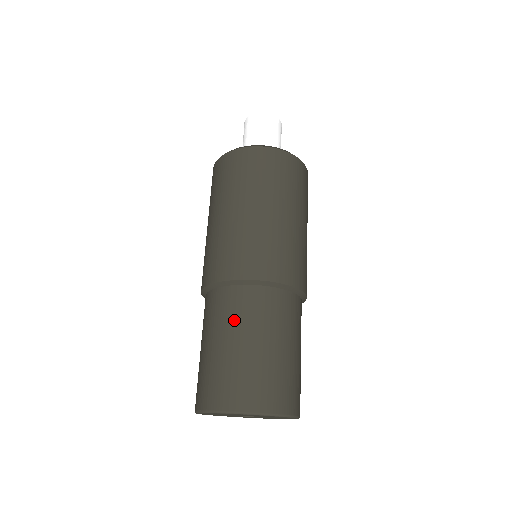
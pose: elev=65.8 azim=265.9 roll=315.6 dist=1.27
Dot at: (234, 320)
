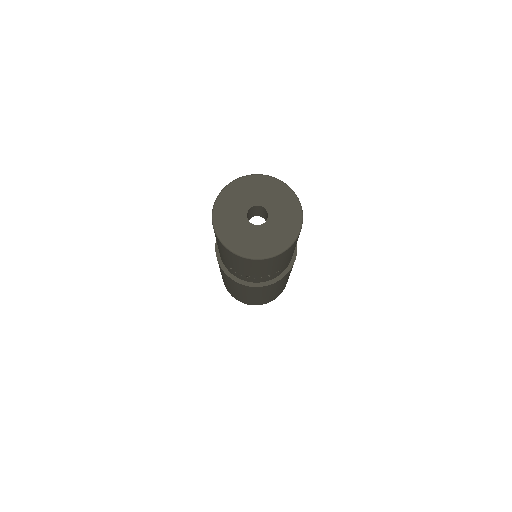
Dot at: occluded
